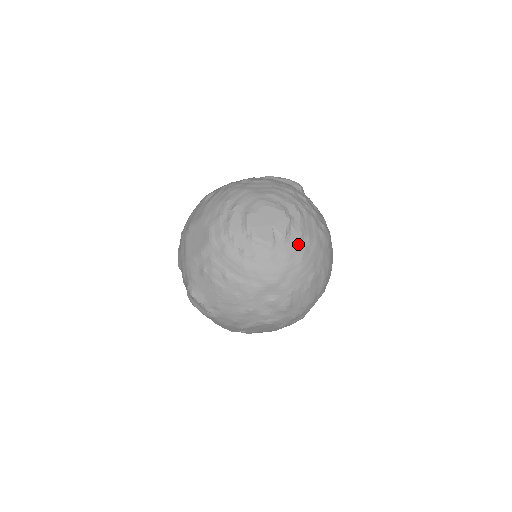
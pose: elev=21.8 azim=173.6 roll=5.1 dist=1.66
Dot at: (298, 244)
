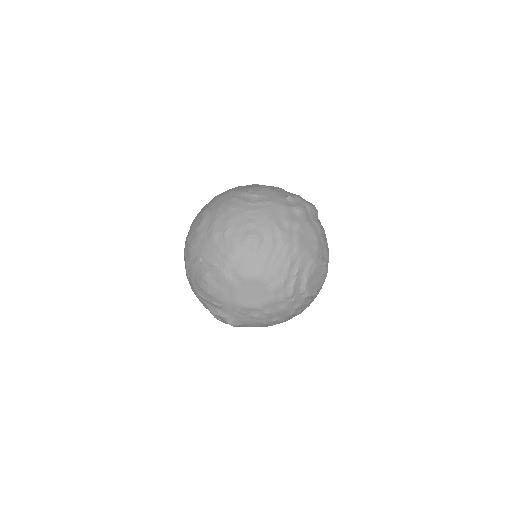
Dot at: occluded
